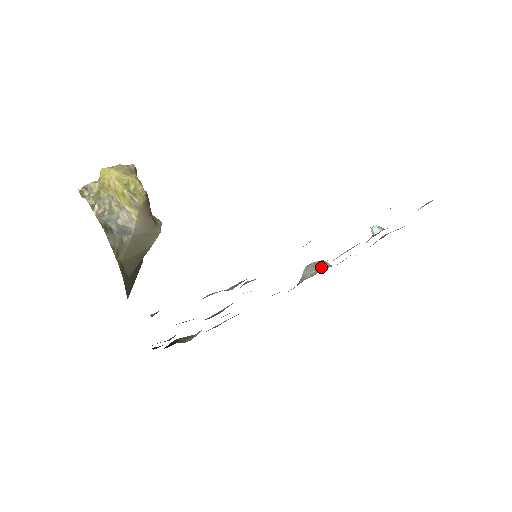
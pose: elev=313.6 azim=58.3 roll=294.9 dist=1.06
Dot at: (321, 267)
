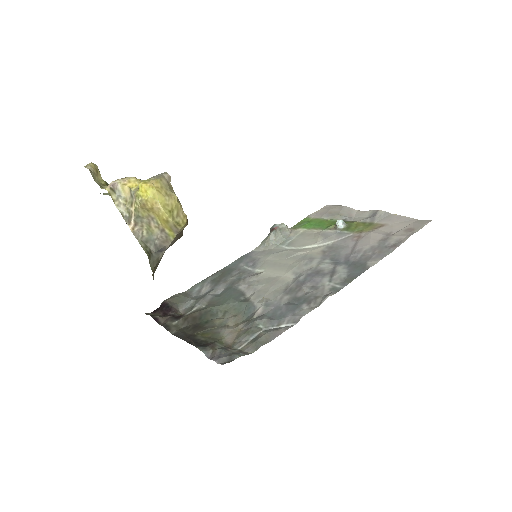
Dot at: (284, 234)
